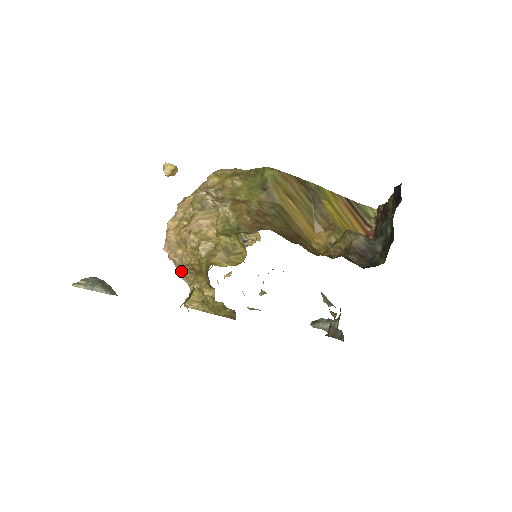
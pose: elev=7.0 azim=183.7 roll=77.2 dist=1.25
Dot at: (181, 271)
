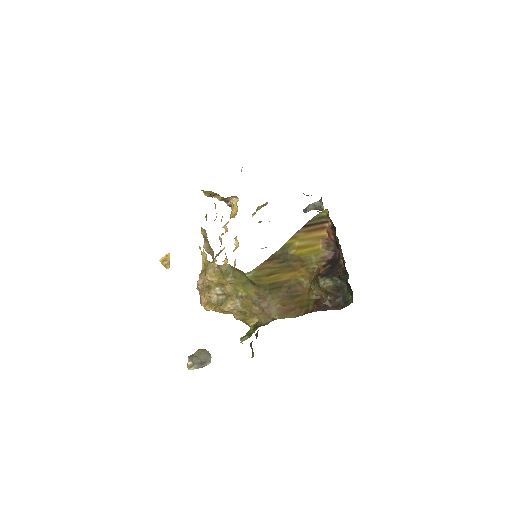
Dot at: occluded
